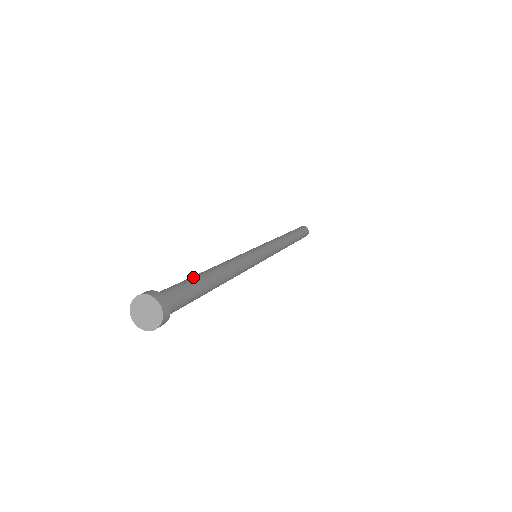
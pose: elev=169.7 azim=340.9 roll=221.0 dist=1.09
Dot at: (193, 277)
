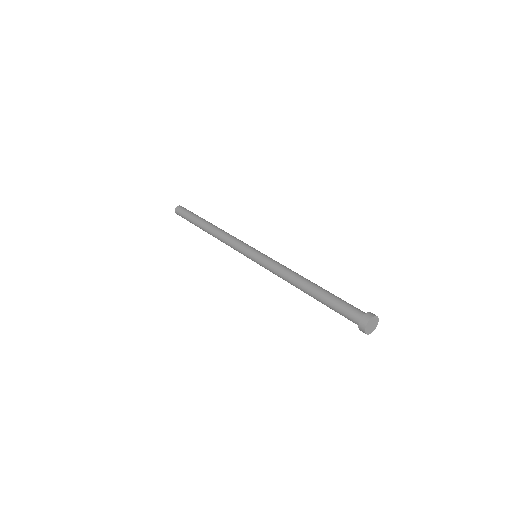
Dot at: (332, 294)
